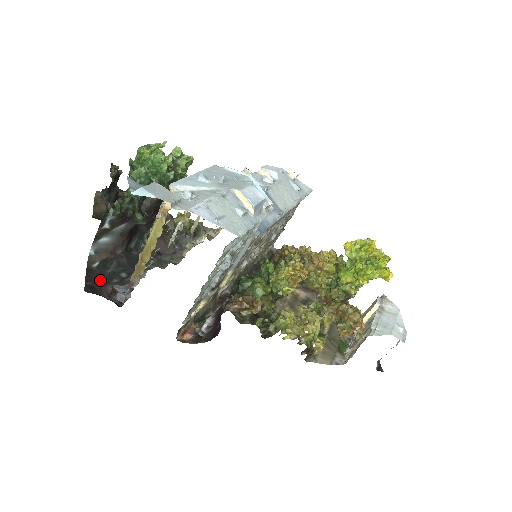
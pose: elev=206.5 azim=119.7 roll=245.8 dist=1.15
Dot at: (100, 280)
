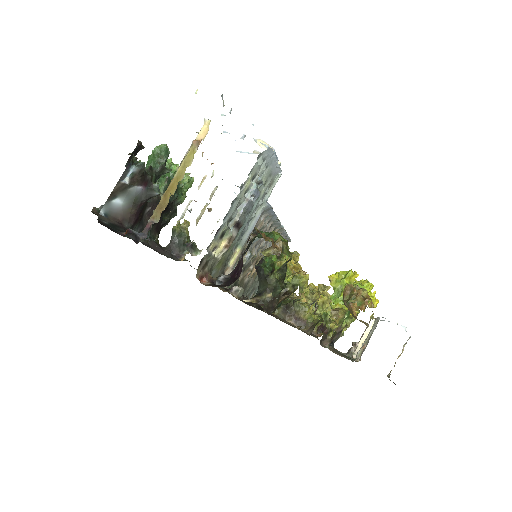
Dot at: (112, 229)
